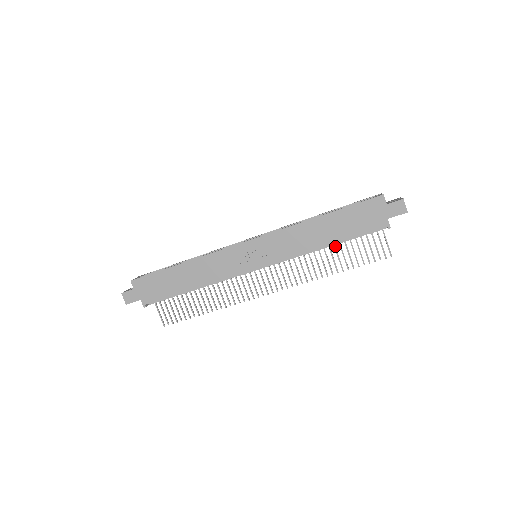
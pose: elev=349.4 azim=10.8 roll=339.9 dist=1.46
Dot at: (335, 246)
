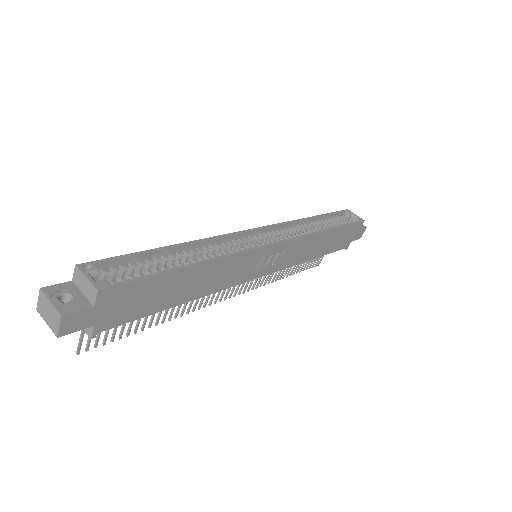
Dot at: occluded
